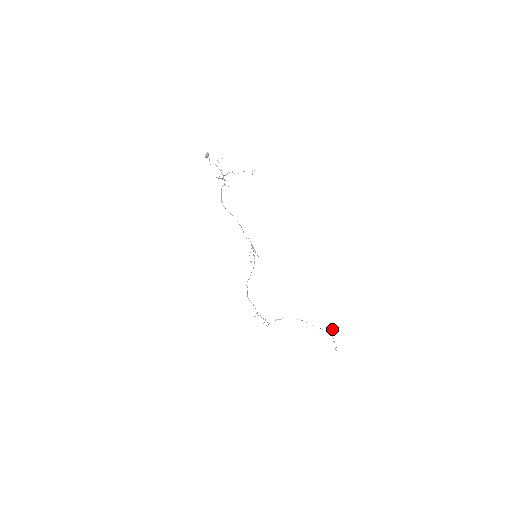
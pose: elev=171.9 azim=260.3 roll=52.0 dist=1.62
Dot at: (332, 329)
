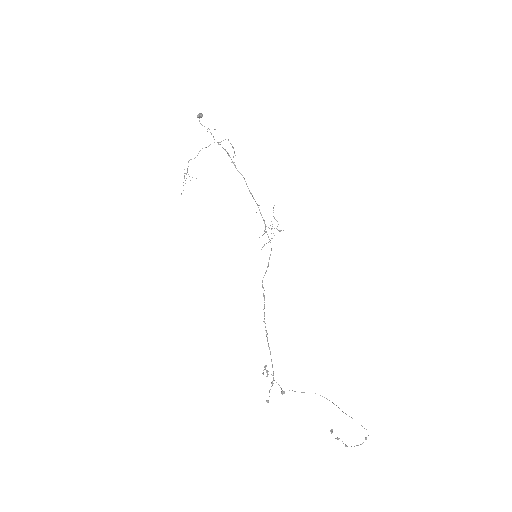
Dot at: (331, 431)
